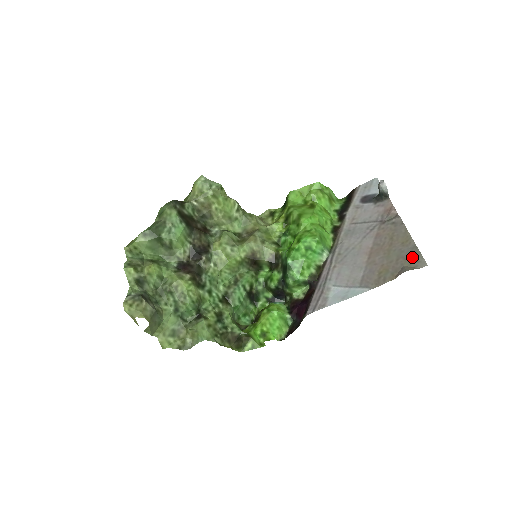
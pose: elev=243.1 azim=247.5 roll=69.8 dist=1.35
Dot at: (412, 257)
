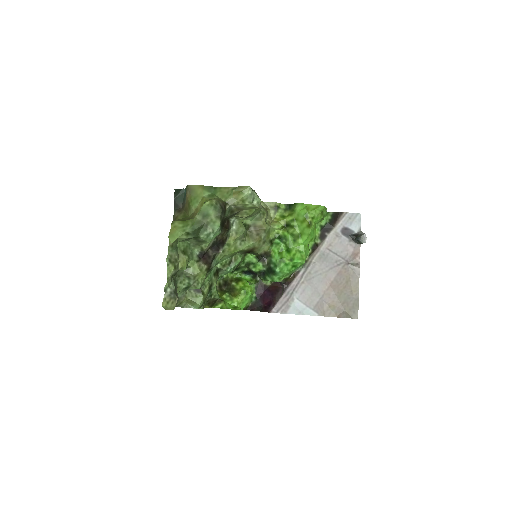
Dot at: (353, 307)
